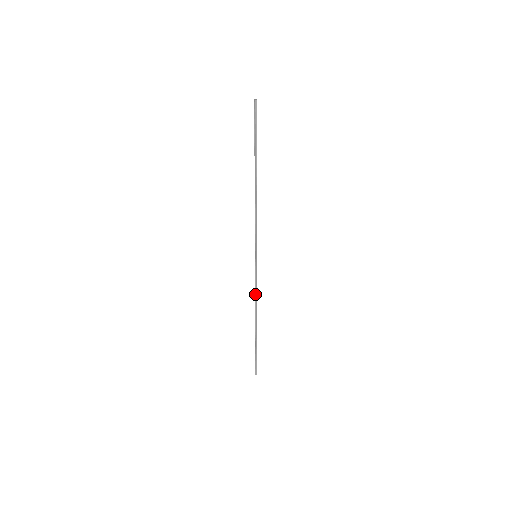
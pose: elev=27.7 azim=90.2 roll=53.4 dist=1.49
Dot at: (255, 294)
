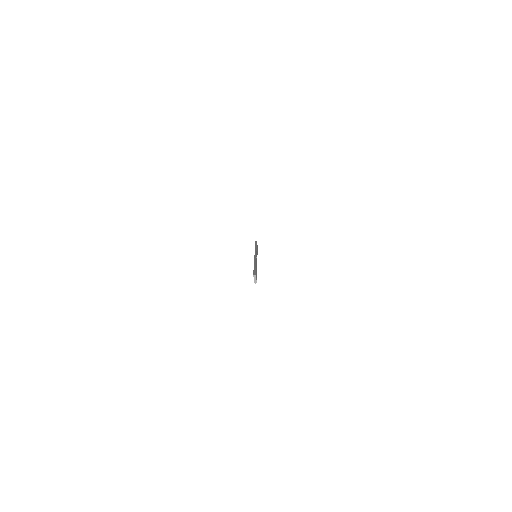
Dot at: occluded
